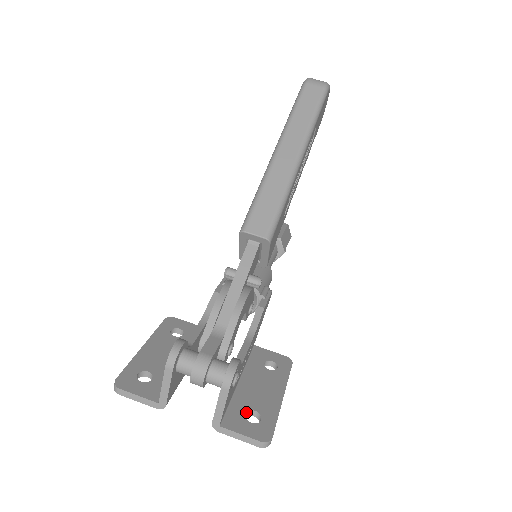
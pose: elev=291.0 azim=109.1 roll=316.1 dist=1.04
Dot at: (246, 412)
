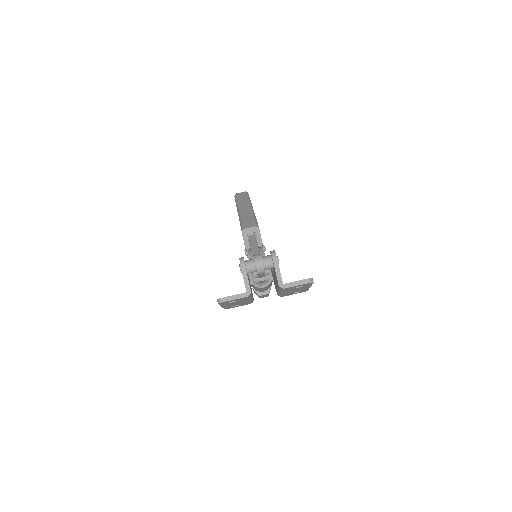
Dot at: occluded
